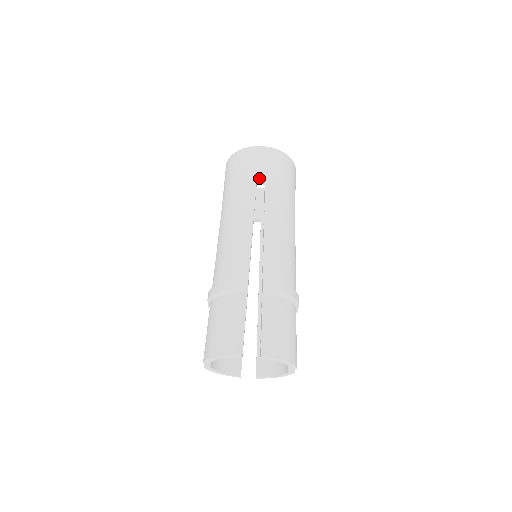
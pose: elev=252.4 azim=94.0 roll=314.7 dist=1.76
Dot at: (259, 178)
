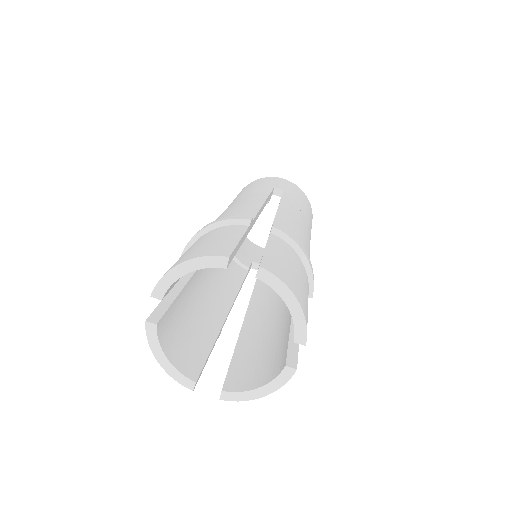
Dot at: (277, 187)
